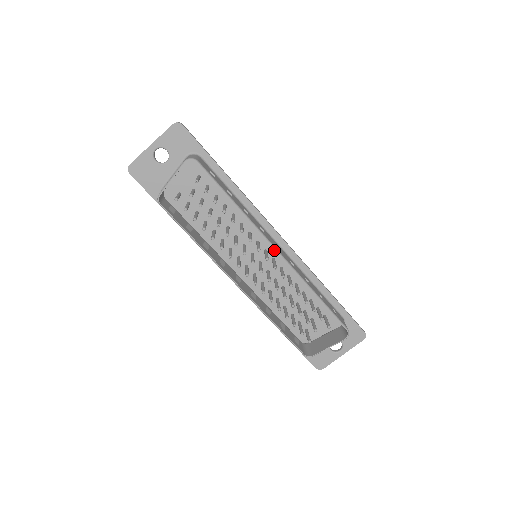
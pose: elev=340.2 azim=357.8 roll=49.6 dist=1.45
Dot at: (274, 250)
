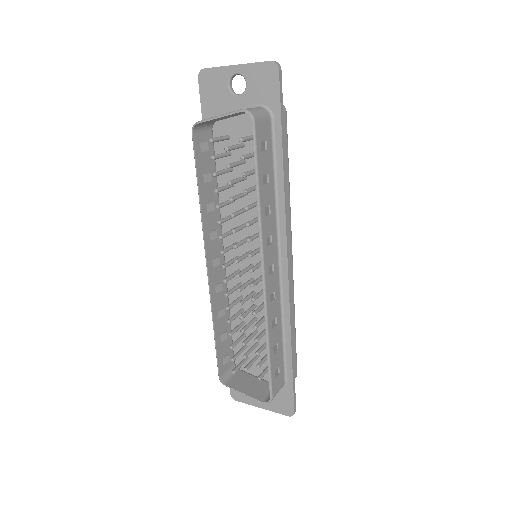
Dot at: occluded
